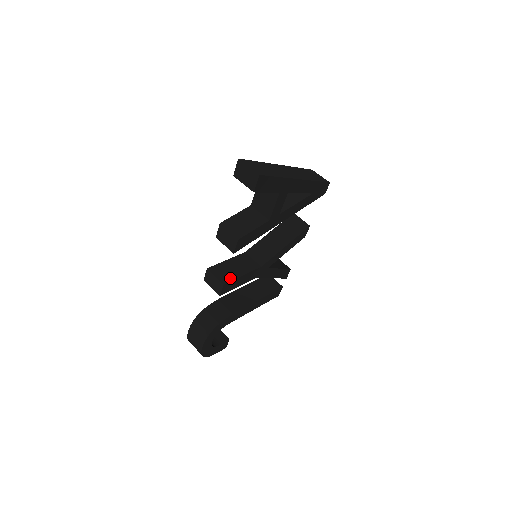
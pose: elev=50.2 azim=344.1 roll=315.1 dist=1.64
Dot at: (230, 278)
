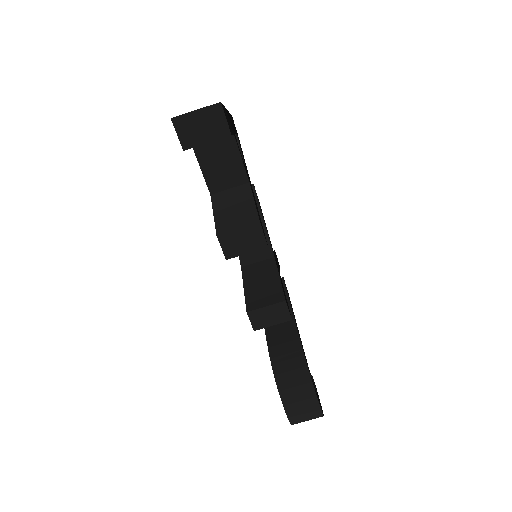
Dot at: (278, 291)
